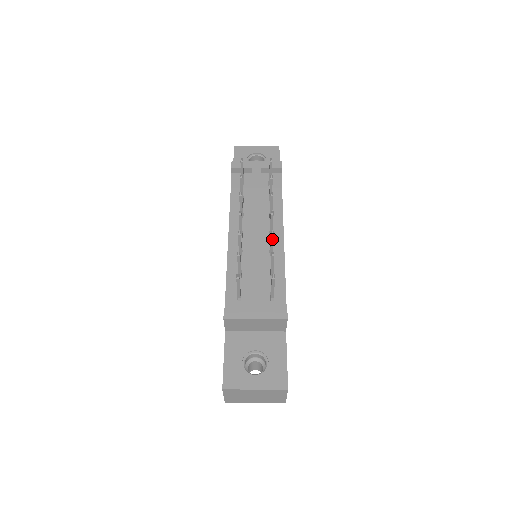
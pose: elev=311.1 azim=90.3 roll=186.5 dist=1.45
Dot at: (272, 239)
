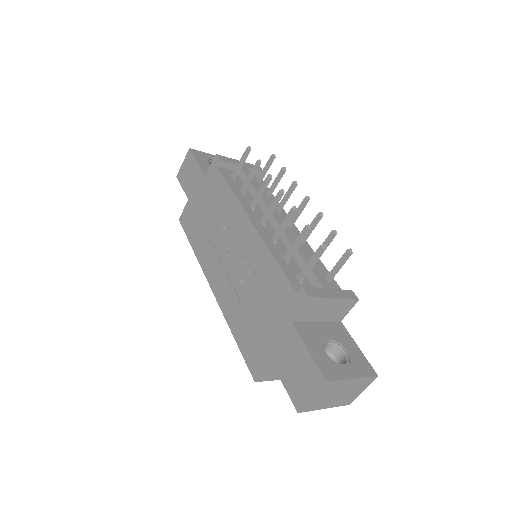
Dot at: (317, 222)
